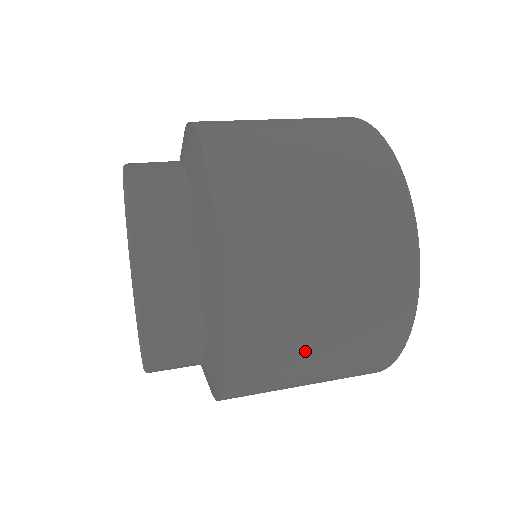
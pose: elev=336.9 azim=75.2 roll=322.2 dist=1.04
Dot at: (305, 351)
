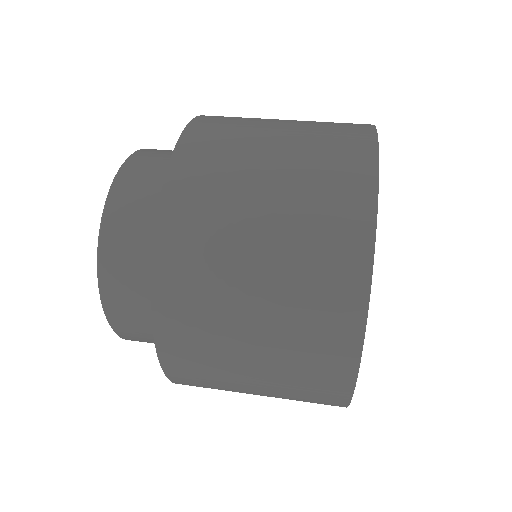
Dot at: (236, 294)
